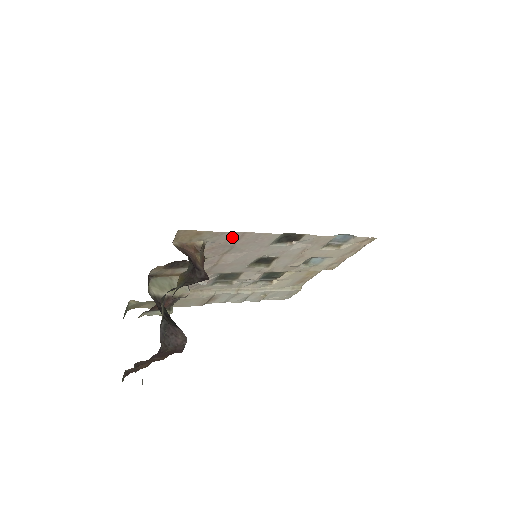
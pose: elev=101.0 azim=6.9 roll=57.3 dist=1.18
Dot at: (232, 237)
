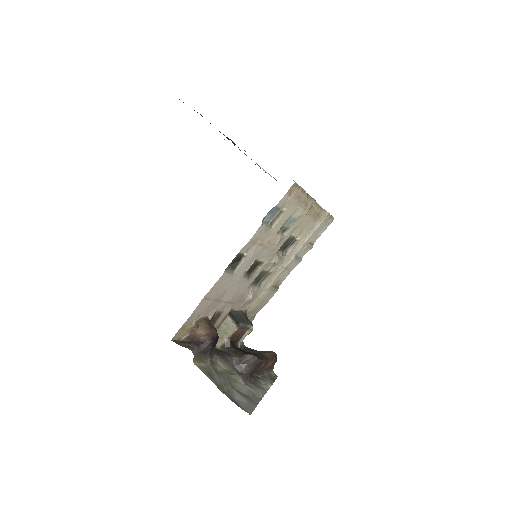
Dot at: (203, 305)
